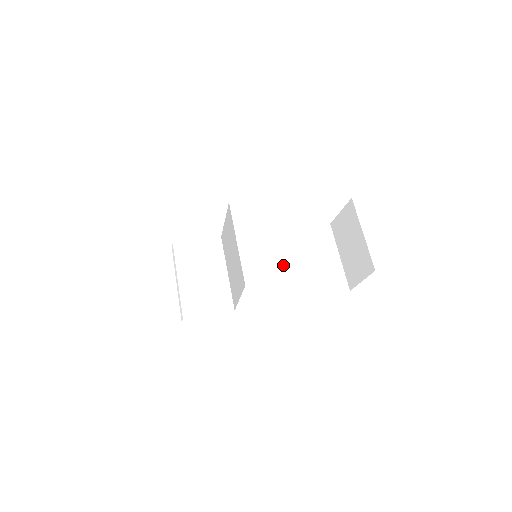
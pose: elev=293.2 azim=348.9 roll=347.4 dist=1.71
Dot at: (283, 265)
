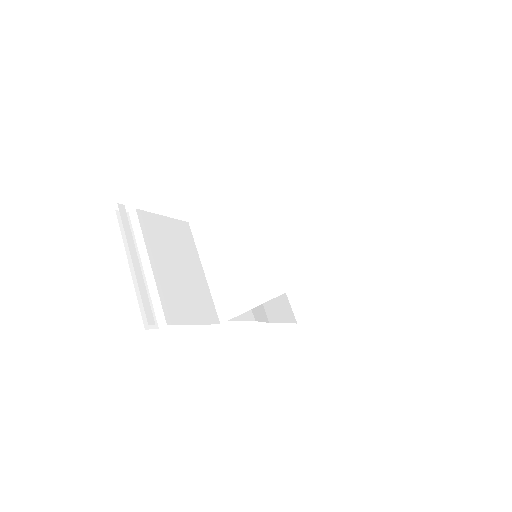
Dot at: occluded
